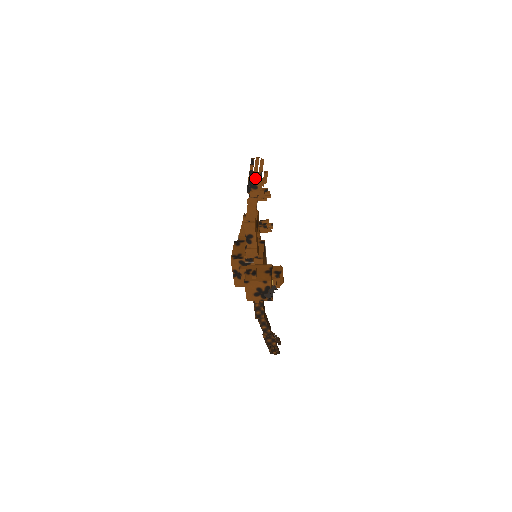
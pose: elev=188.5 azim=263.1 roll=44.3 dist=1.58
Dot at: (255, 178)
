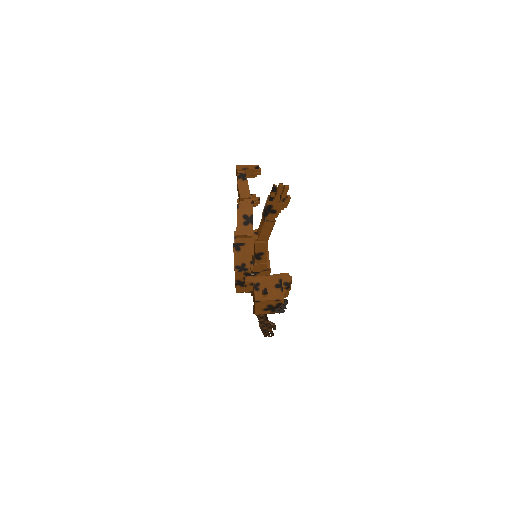
Dot at: (275, 204)
